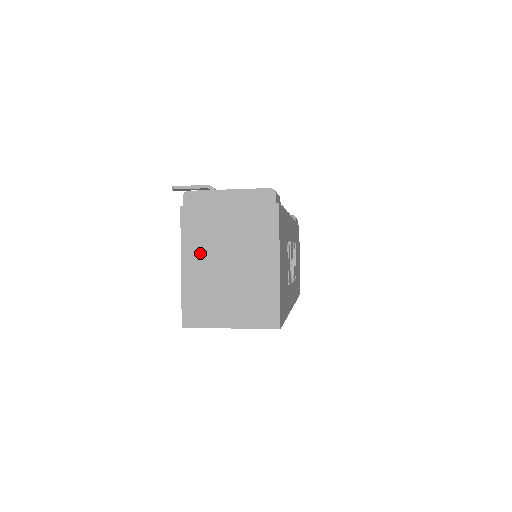
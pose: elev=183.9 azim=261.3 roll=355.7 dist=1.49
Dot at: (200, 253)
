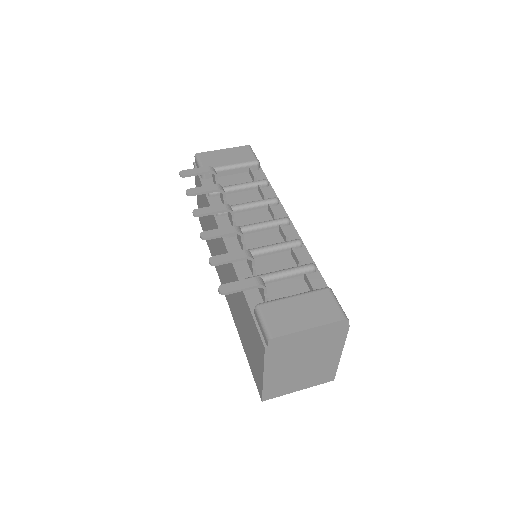
Dot at: (280, 367)
